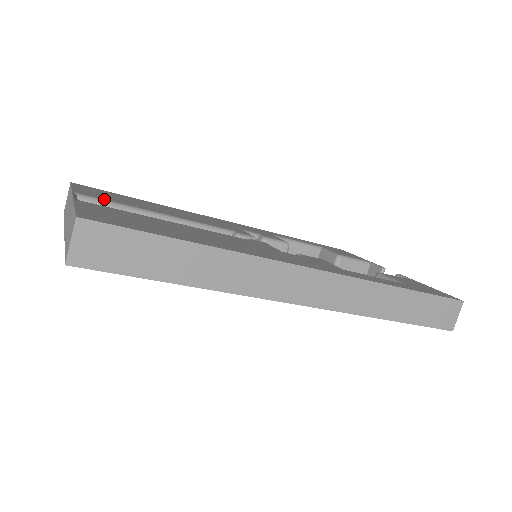
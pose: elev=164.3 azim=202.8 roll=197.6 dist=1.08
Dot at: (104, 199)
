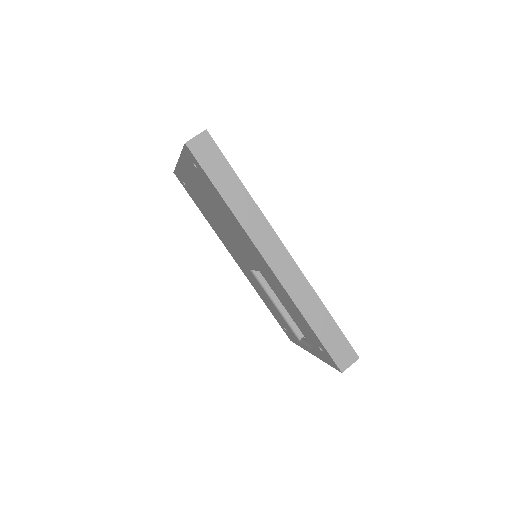
Dot at: occluded
